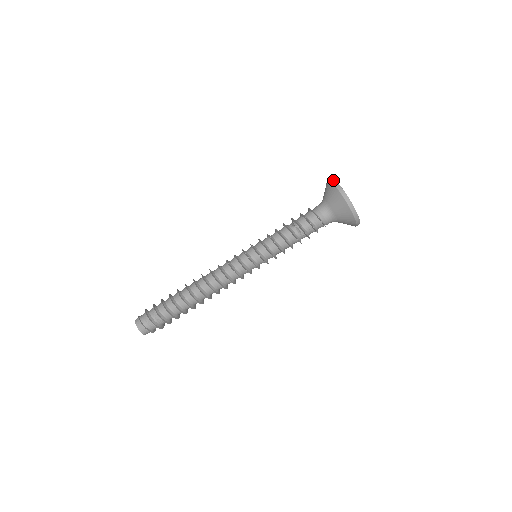
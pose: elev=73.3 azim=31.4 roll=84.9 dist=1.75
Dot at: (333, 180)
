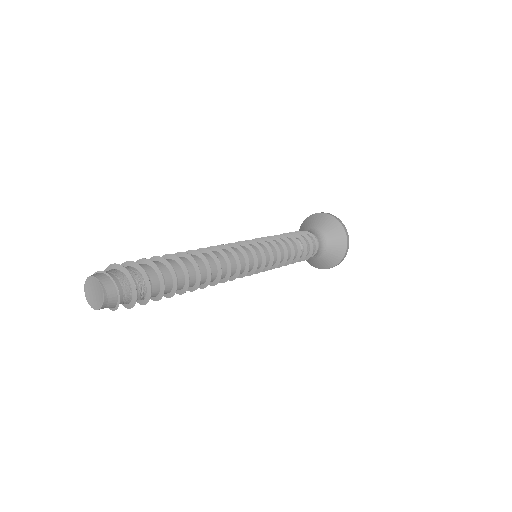
Dot at: occluded
